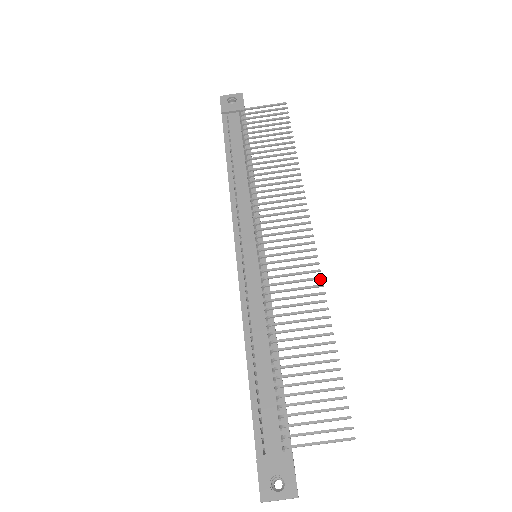
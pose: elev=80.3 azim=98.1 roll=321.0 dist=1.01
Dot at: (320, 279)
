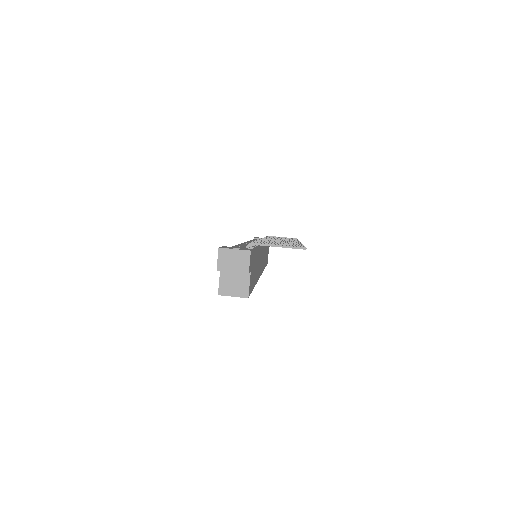
Dot at: occluded
